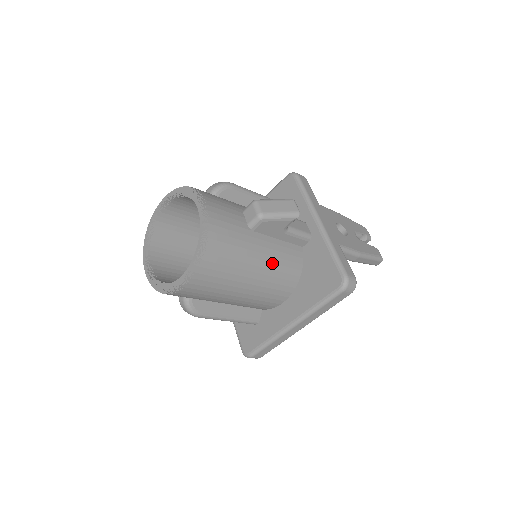
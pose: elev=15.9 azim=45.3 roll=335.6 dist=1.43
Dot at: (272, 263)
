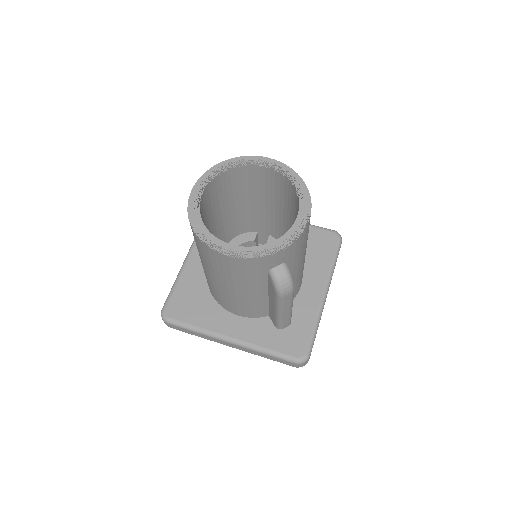
Dot at: occluded
